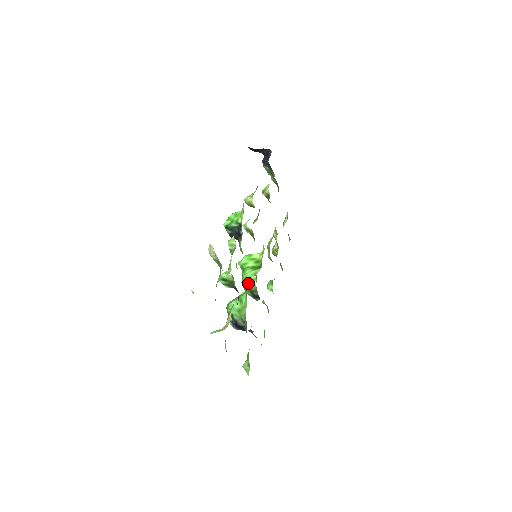
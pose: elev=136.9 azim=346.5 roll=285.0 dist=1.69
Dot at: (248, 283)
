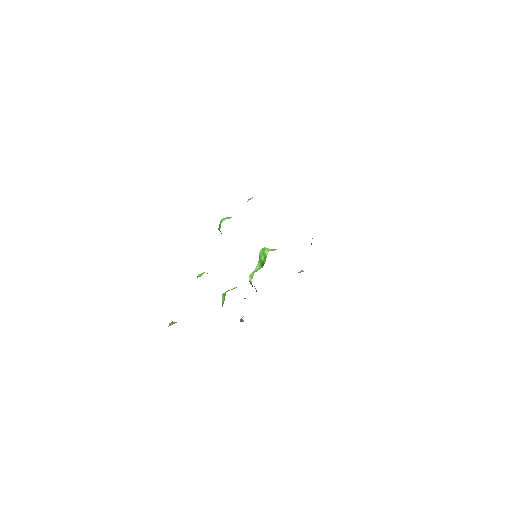
Dot at: (249, 278)
